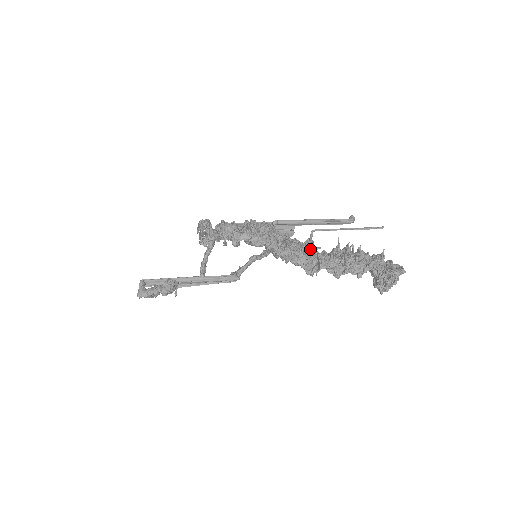
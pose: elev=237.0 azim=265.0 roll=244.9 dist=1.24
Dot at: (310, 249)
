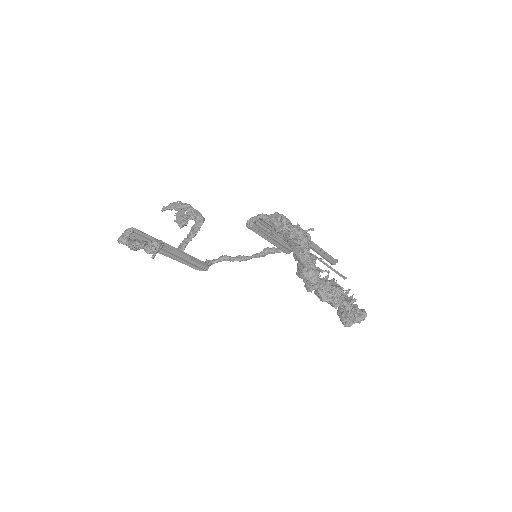
Dot at: (315, 269)
